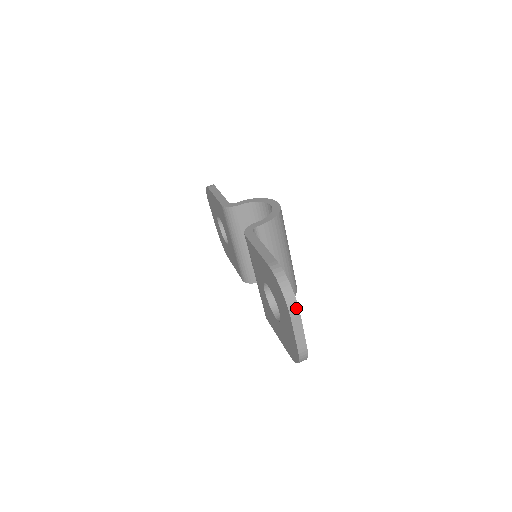
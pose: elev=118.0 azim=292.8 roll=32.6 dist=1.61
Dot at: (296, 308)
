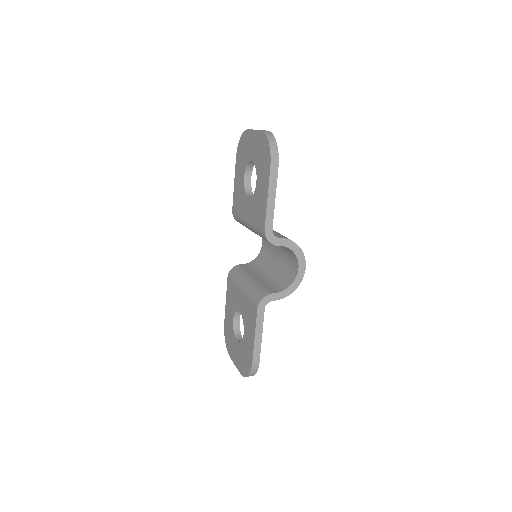
Dot at: occluded
